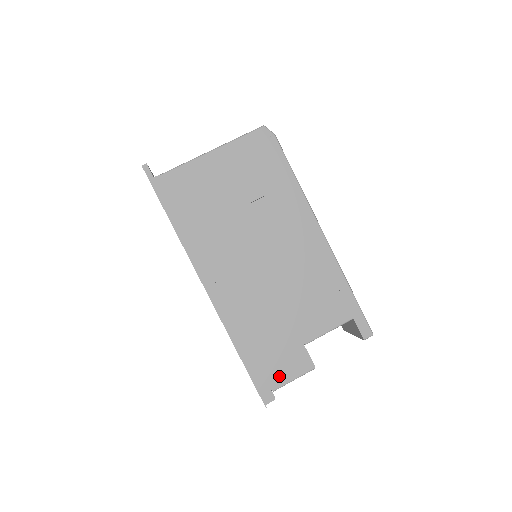
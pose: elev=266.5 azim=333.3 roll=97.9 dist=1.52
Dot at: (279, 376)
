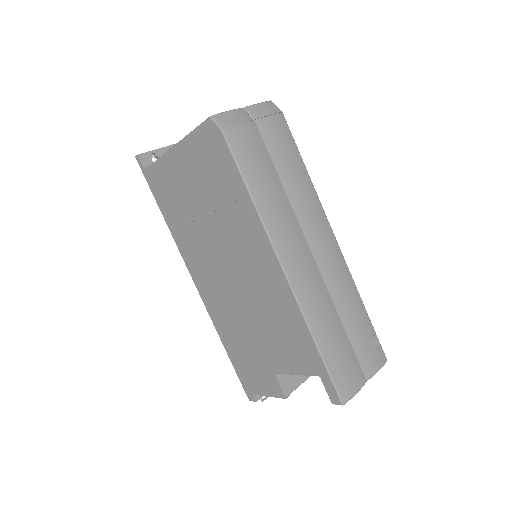
Dot at: (257, 386)
